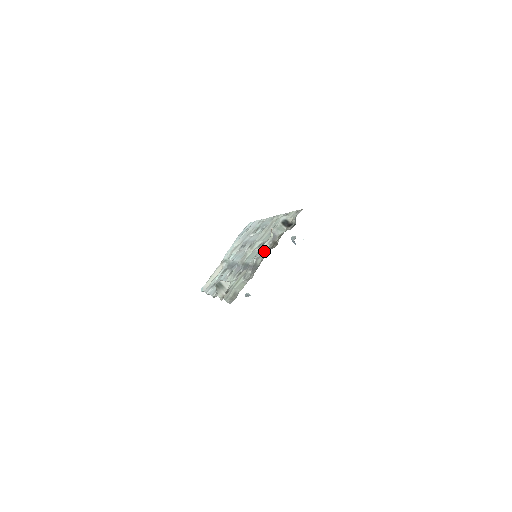
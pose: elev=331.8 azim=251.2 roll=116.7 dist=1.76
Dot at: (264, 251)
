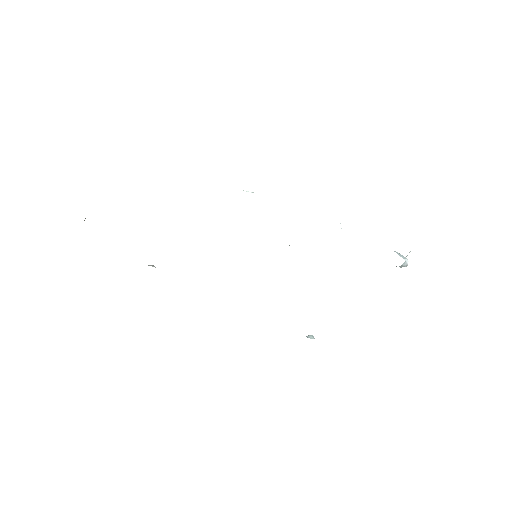
Dot at: occluded
